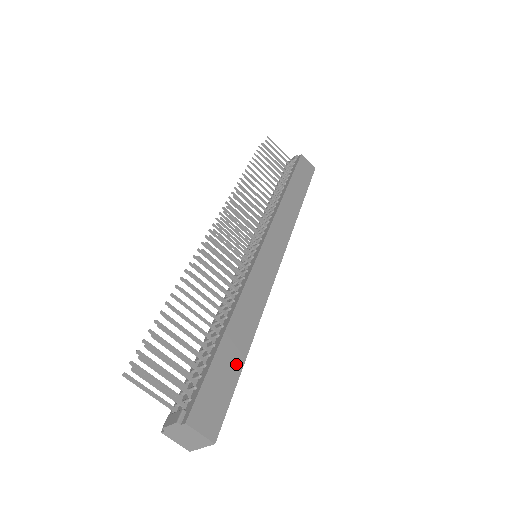
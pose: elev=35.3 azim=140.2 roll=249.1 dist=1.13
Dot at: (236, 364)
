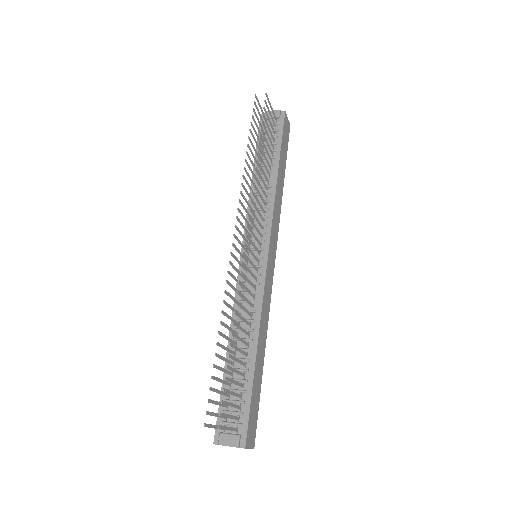
Dot at: (260, 381)
